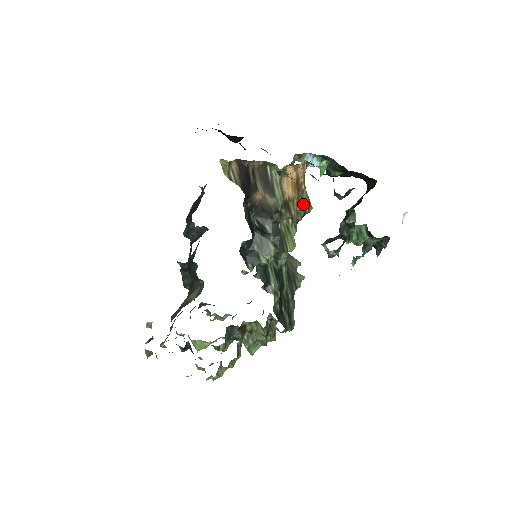
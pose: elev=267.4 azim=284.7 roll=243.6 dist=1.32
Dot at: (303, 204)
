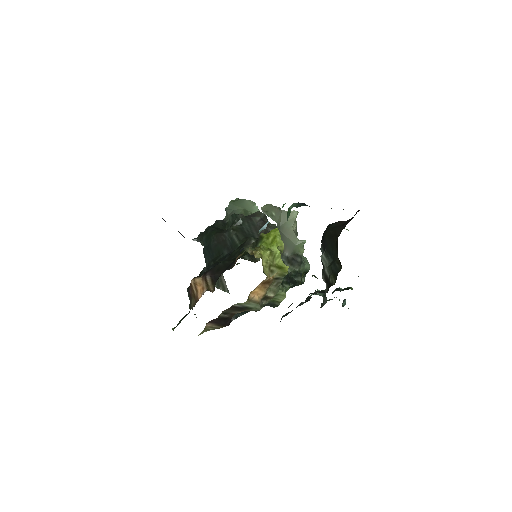
Dot at: (278, 278)
